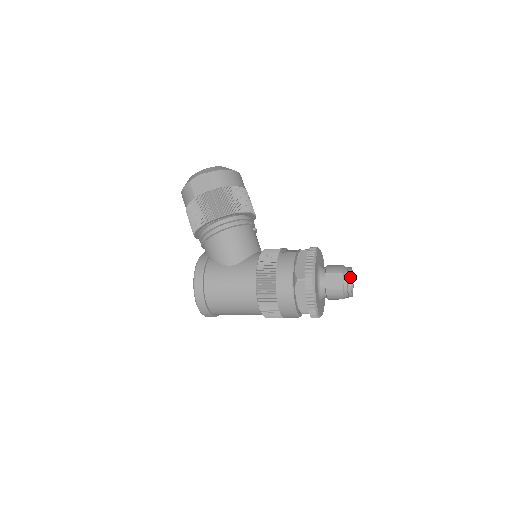
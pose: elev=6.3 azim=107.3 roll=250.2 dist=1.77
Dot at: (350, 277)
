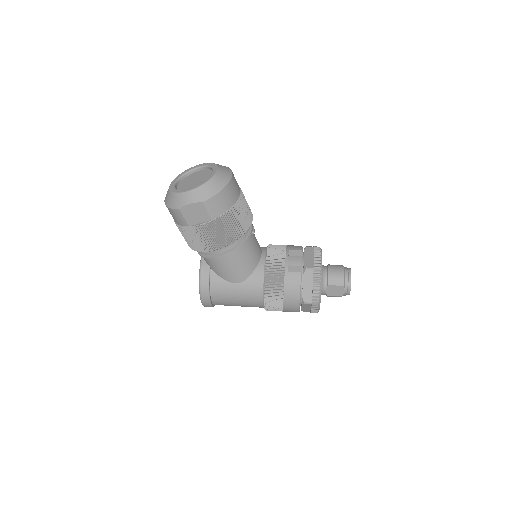
Dot at: (350, 289)
